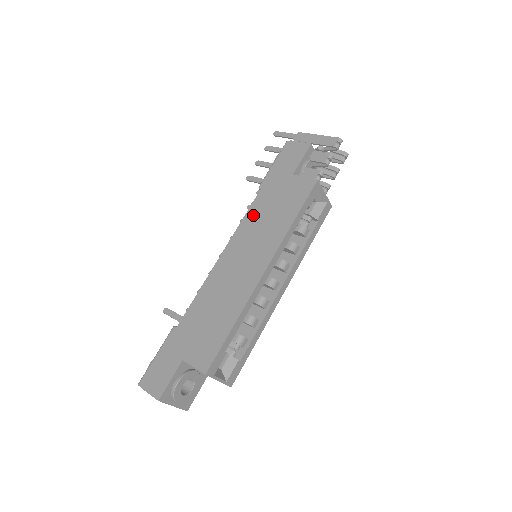
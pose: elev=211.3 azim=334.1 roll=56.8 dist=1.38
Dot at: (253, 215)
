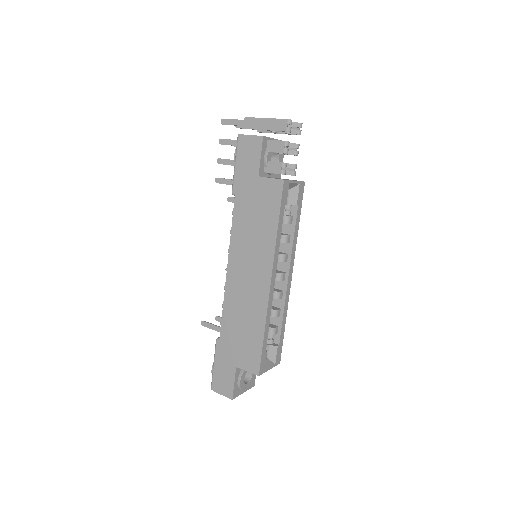
Dot at: (239, 227)
